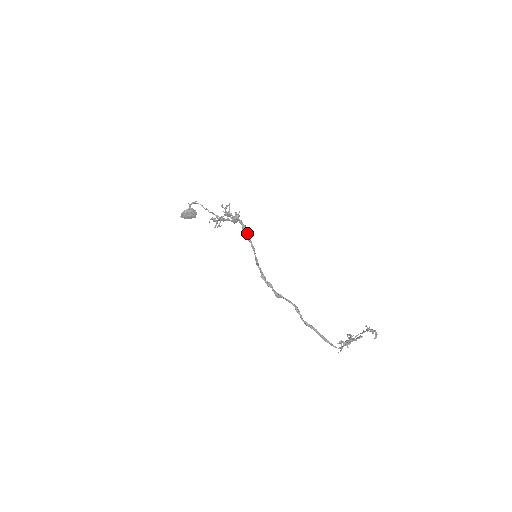
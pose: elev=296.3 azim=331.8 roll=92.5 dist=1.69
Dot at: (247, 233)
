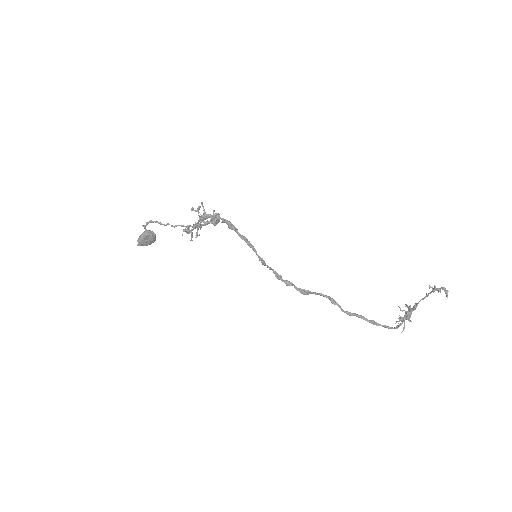
Dot at: (237, 231)
